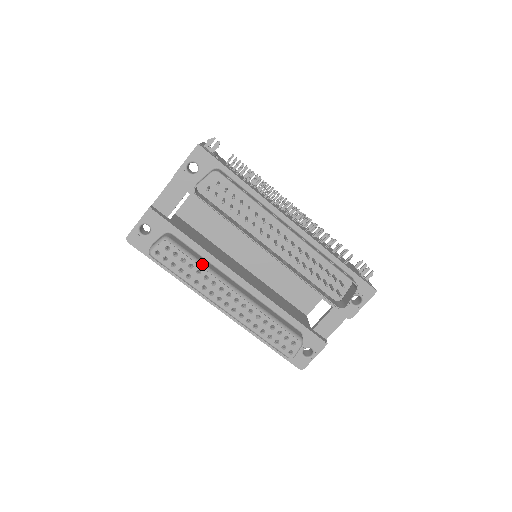
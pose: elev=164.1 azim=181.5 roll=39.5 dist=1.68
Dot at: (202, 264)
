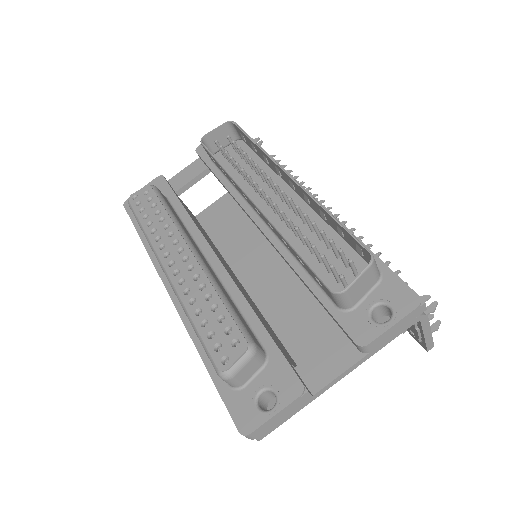
Dot at: (172, 214)
